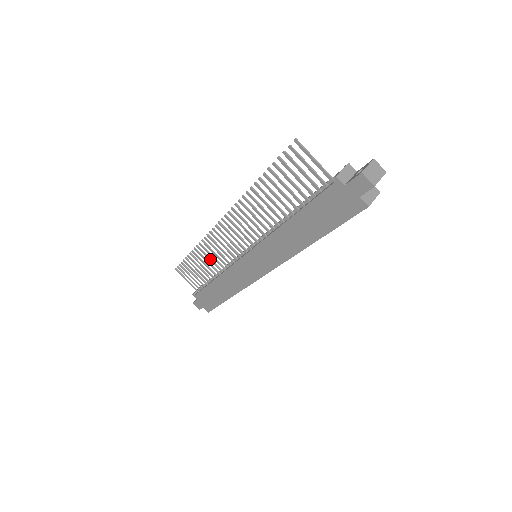
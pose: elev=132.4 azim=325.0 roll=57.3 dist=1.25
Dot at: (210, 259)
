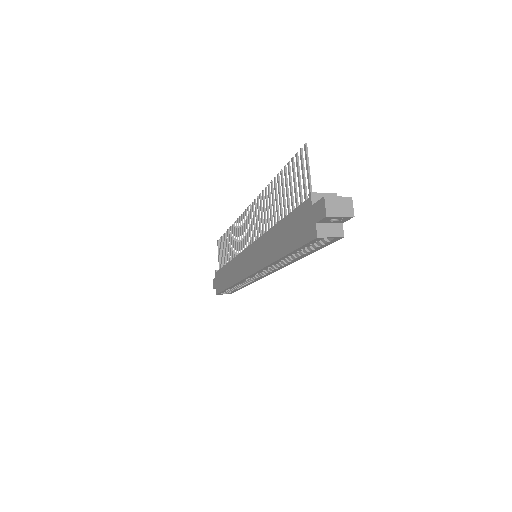
Dot at: (234, 242)
